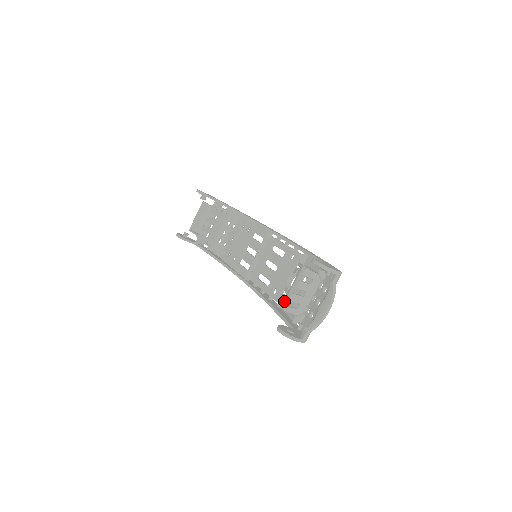
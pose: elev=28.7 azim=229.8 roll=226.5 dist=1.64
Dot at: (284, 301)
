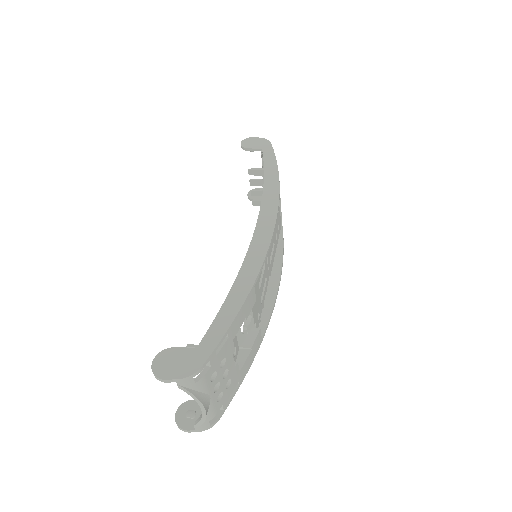
Dot at: occluded
